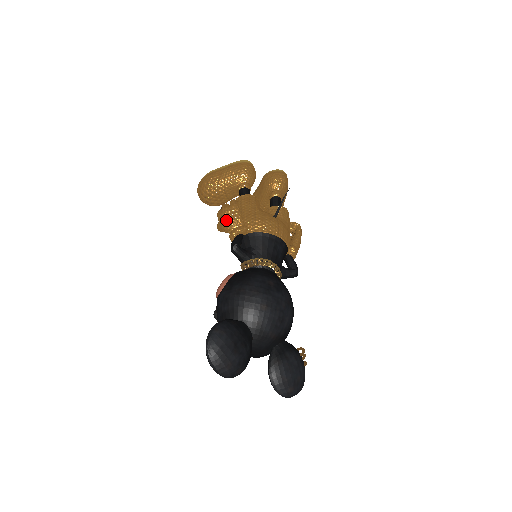
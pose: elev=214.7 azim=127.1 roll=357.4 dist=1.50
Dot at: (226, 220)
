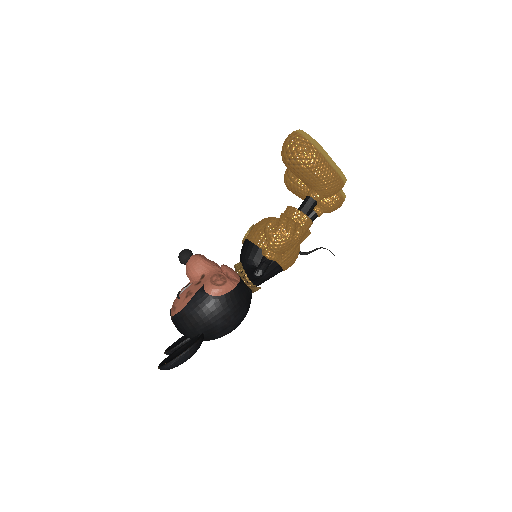
Dot at: (280, 244)
